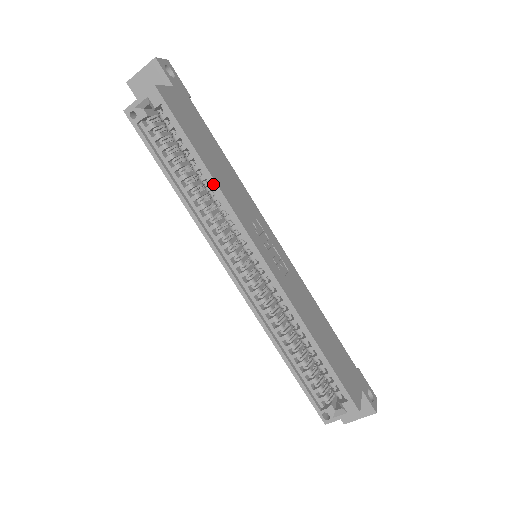
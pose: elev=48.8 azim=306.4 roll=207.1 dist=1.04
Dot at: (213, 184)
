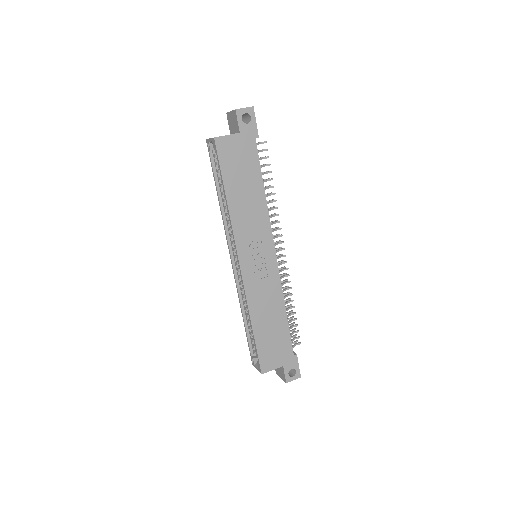
Dot at: (228, 209)
